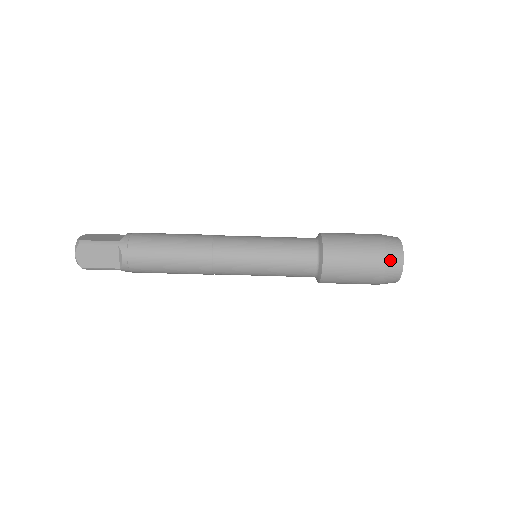
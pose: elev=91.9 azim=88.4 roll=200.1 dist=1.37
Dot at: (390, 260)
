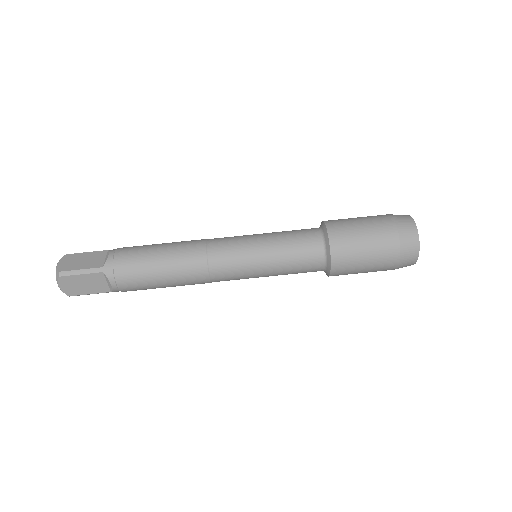
Dot at: (405, 251)
